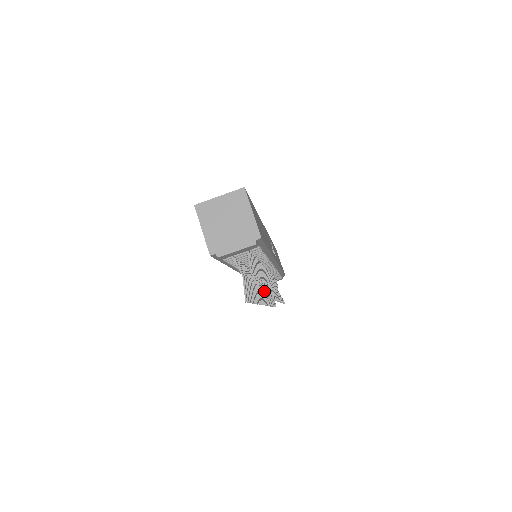
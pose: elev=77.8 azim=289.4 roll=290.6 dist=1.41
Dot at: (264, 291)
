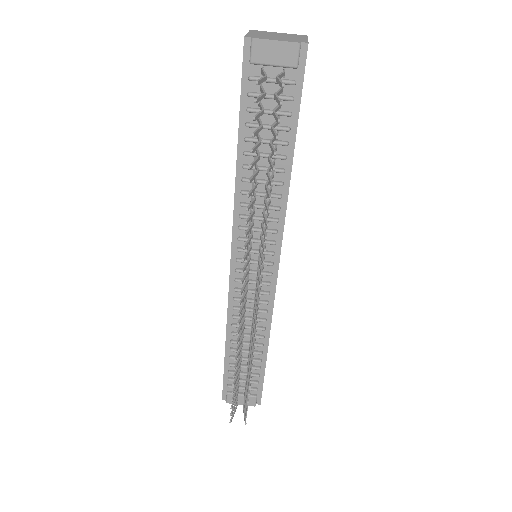
Dot at: (278, 117)
